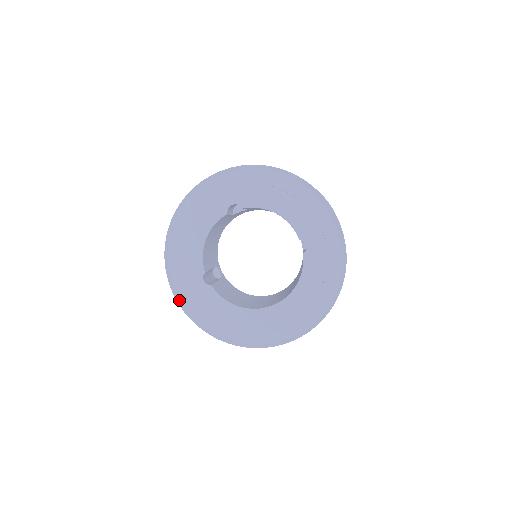
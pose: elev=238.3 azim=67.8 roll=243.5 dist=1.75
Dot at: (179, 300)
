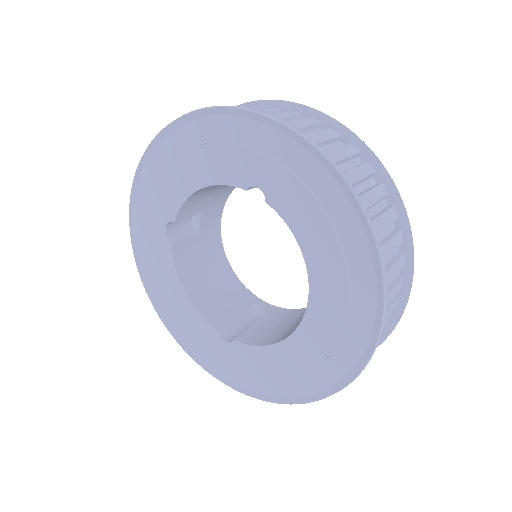
Dot at: (230, 384)
